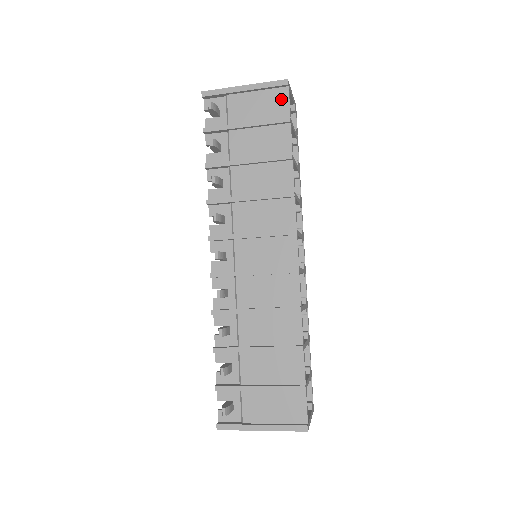
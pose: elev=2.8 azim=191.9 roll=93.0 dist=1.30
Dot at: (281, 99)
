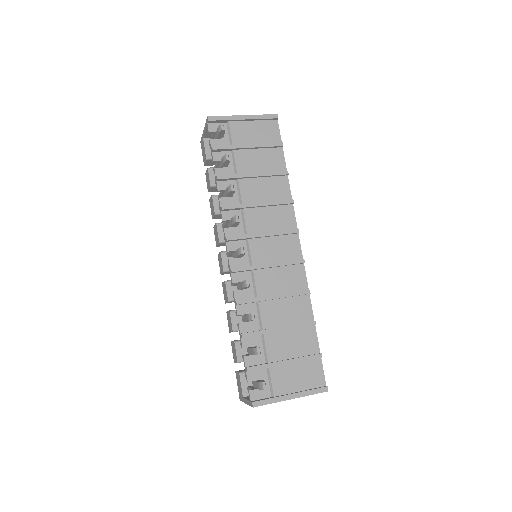
Dot at: (273, 129)
